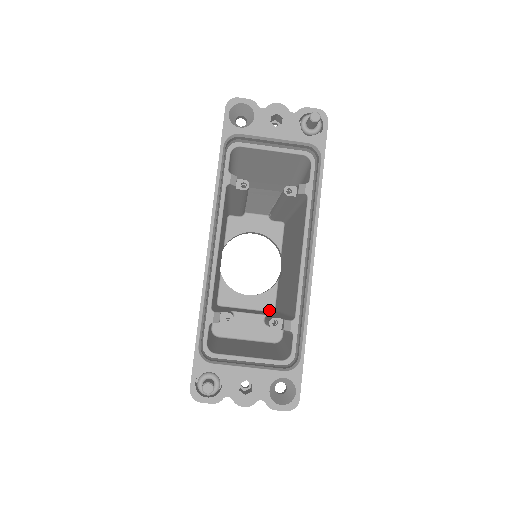
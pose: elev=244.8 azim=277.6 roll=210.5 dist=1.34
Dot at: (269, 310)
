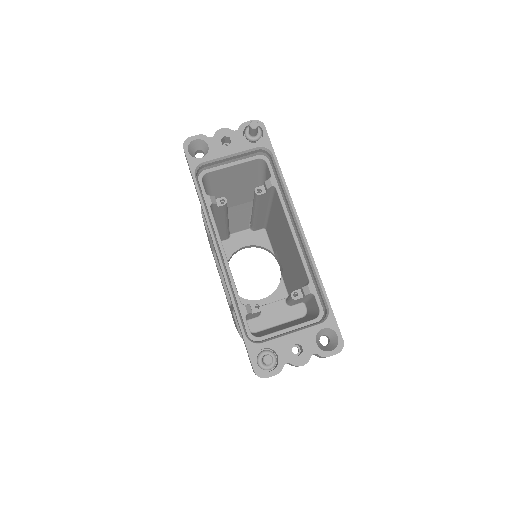
Dot at: occluded
